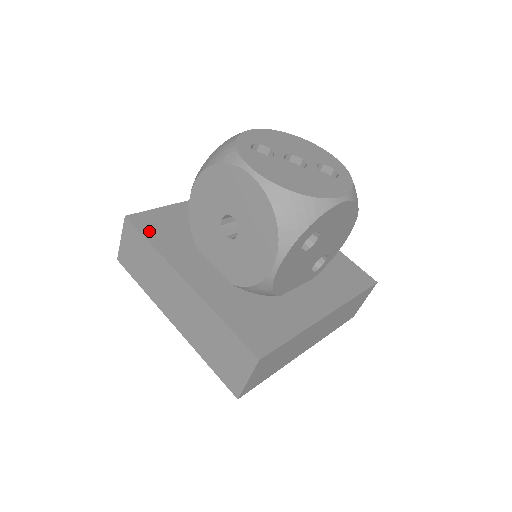
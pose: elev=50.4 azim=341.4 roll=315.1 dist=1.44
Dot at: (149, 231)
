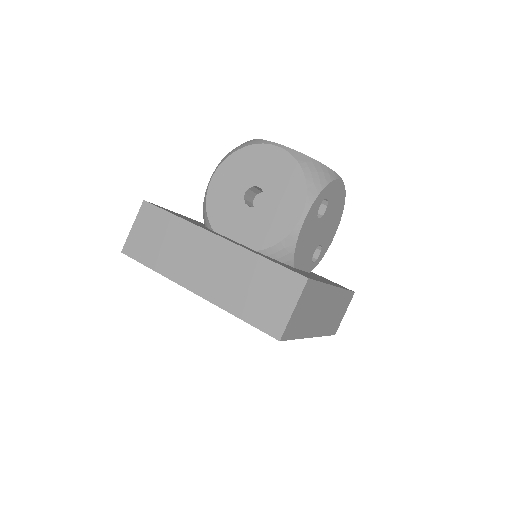
Dot at: occluded
